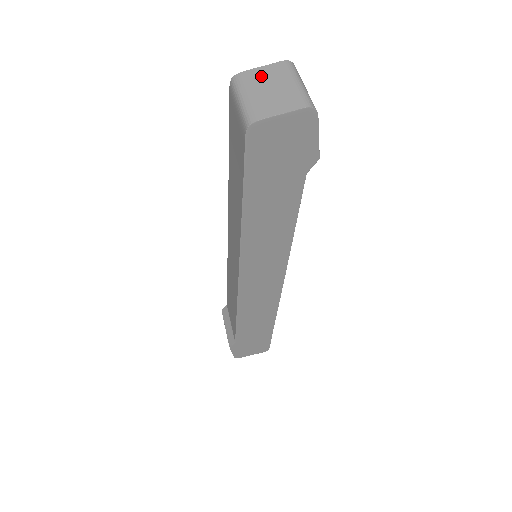
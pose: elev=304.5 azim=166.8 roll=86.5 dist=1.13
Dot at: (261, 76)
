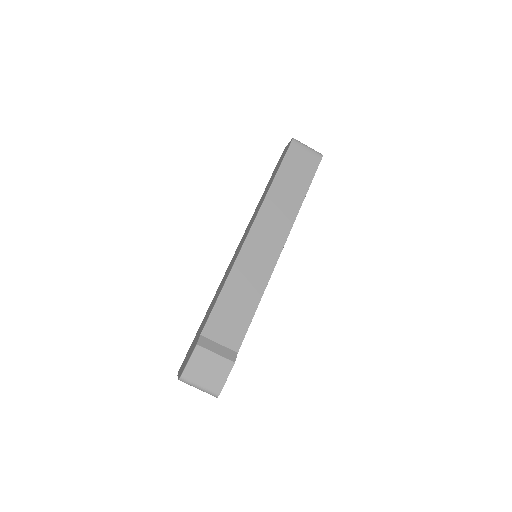
Dot at: occluded
